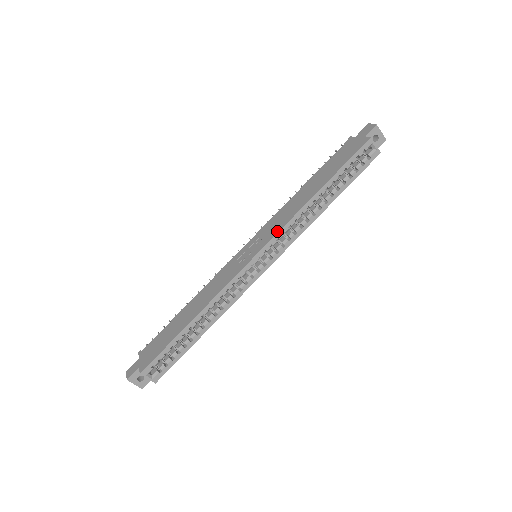
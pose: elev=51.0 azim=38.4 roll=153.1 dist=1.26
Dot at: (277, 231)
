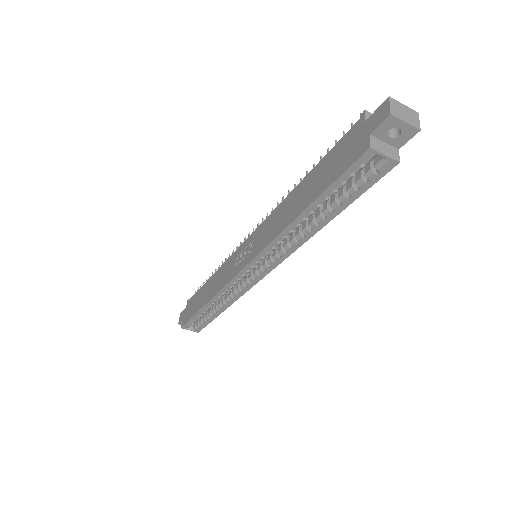
Dot at: (260, 250)
